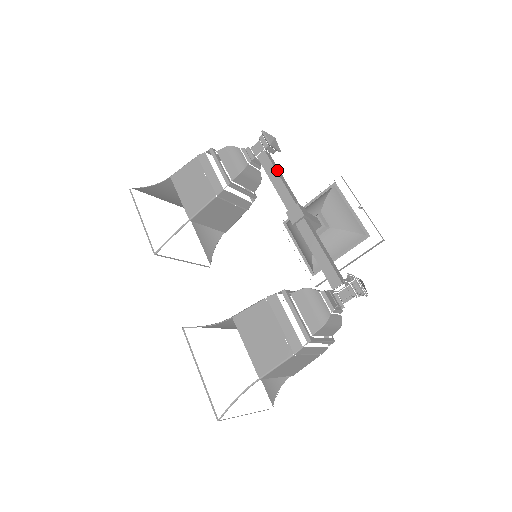
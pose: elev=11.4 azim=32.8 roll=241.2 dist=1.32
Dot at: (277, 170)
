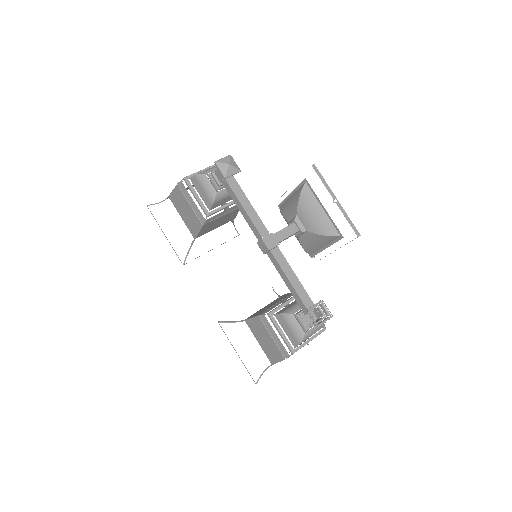
Dot at: (240, 198)
